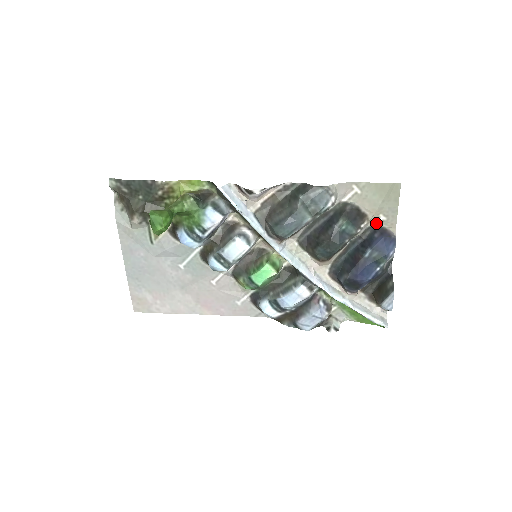
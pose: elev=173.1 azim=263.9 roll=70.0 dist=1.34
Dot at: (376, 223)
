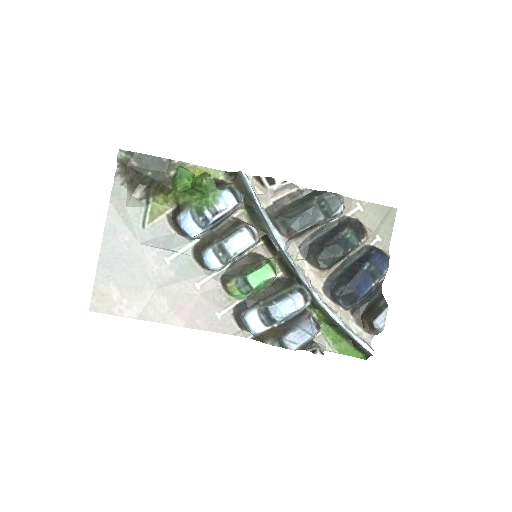
Dot at: (372, 243)
